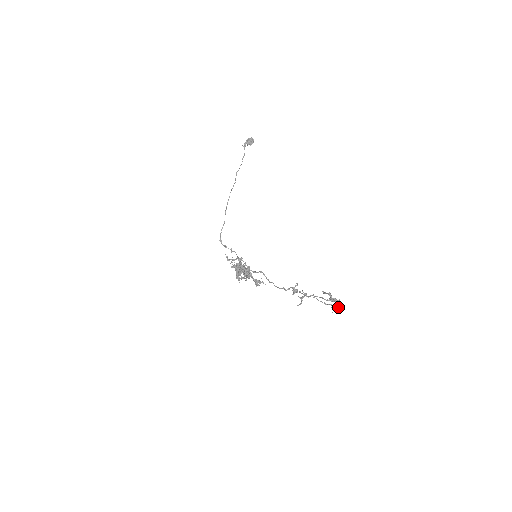
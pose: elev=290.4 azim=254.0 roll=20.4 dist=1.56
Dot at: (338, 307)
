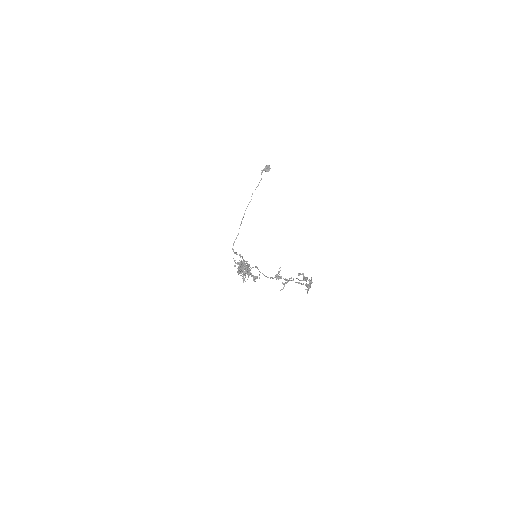
Dot at: (308, 284)
